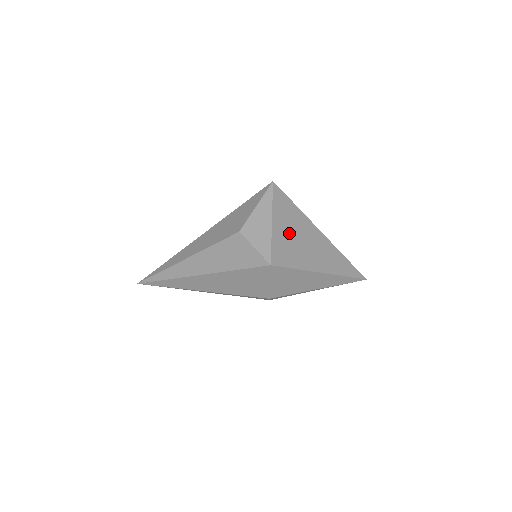
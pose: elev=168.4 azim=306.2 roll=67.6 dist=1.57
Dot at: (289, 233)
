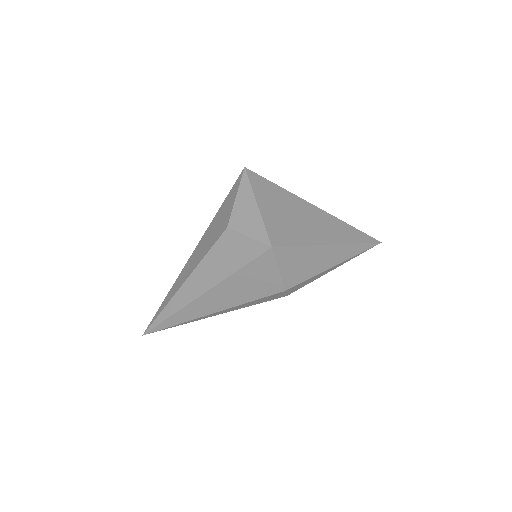
Dot at: (280, 212)
